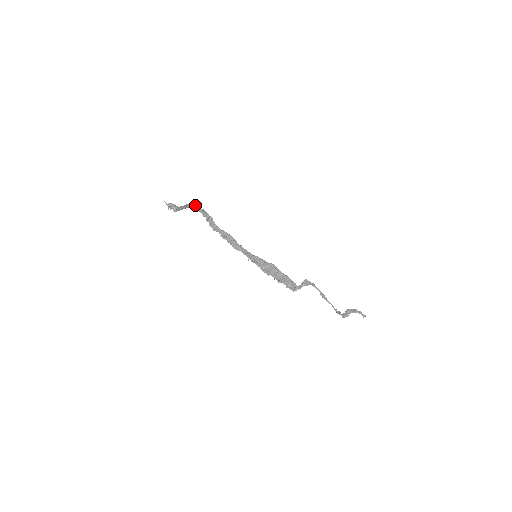
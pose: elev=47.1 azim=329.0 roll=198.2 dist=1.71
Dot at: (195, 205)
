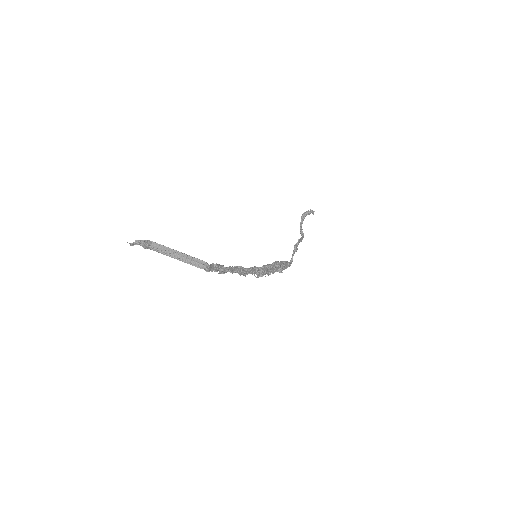
Dot at: (206, 270)
